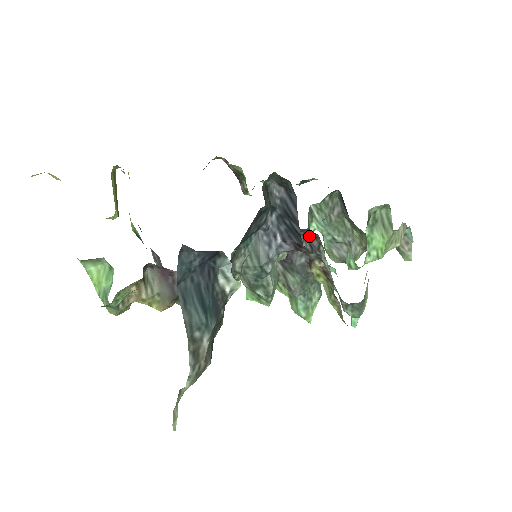
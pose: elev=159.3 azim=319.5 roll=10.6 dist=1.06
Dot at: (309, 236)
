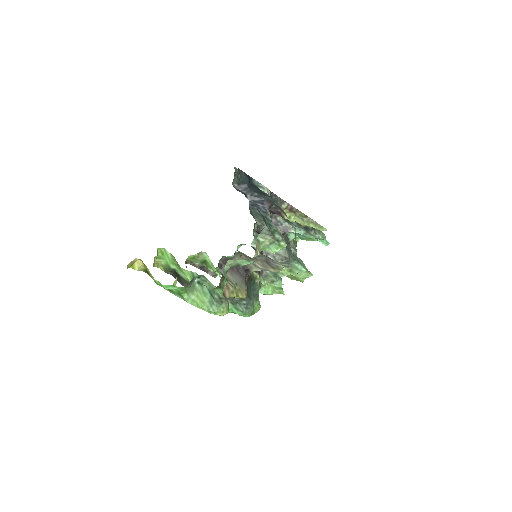
Dot at: occluded
